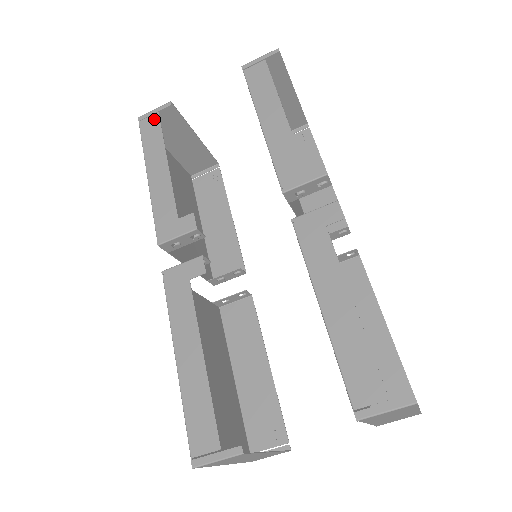
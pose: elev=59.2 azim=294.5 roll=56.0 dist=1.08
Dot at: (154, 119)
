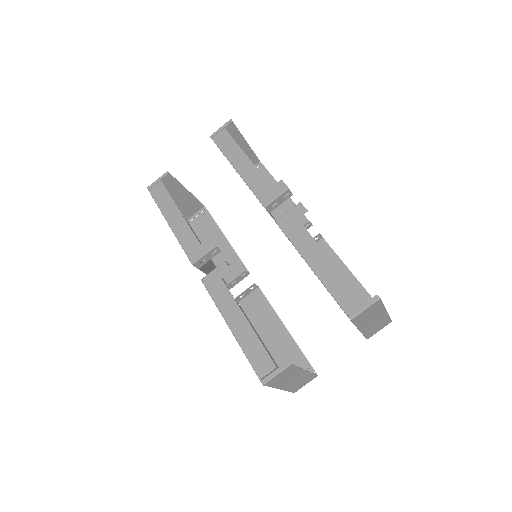
Dot at: (159, 186)
